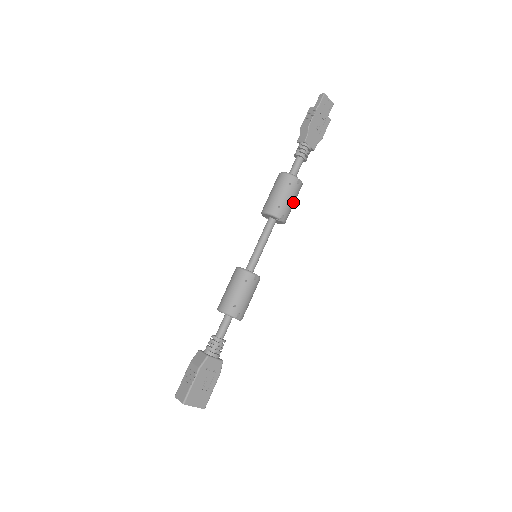
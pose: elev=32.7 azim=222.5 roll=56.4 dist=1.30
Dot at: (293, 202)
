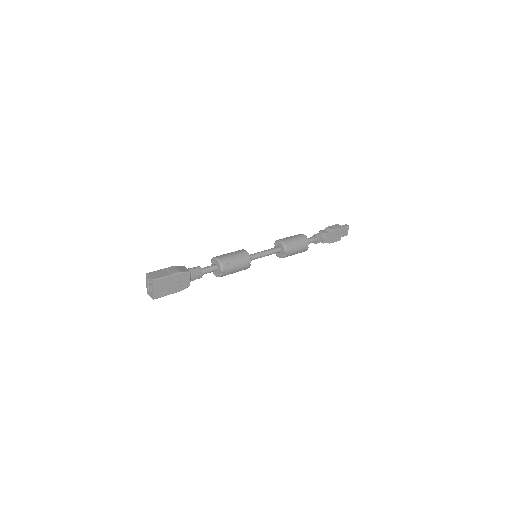
Dot at: (296, 253)
